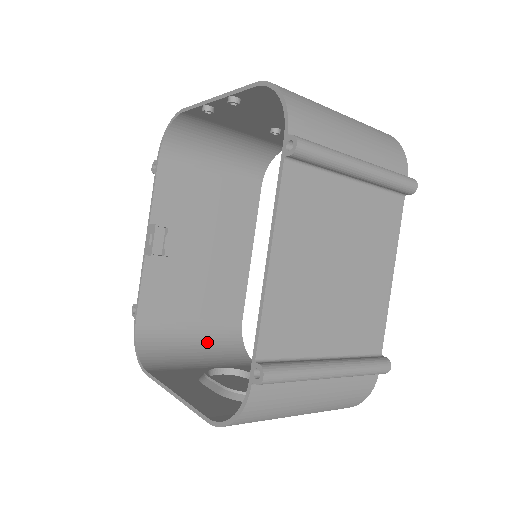
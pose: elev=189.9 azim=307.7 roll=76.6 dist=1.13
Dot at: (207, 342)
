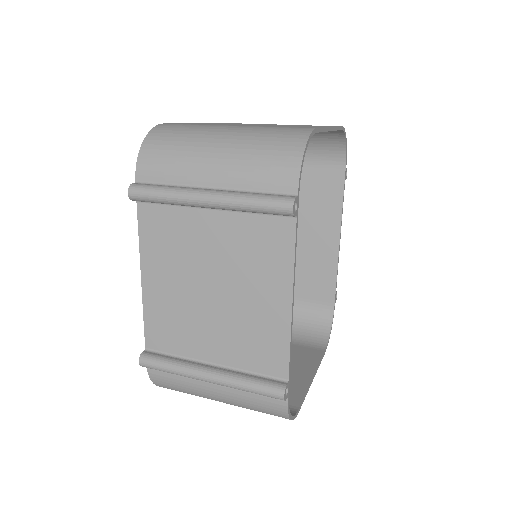
Dot at: occluded
